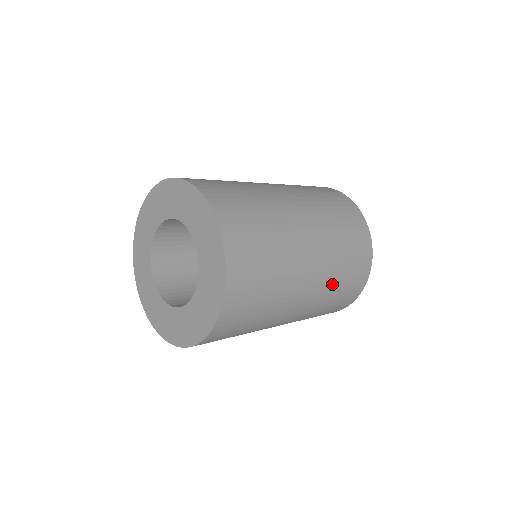
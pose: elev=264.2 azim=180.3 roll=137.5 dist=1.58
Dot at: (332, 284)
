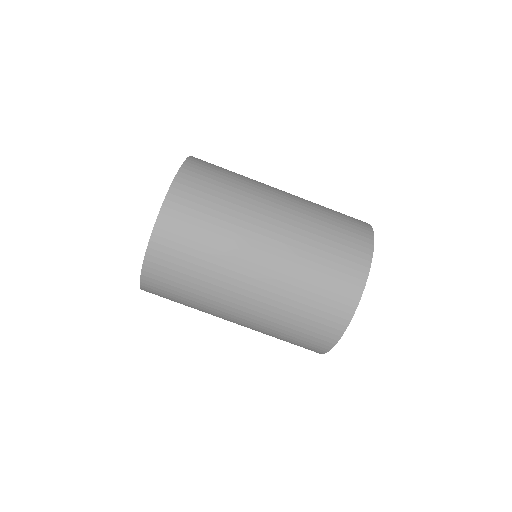
Dot at: (285, 305)
